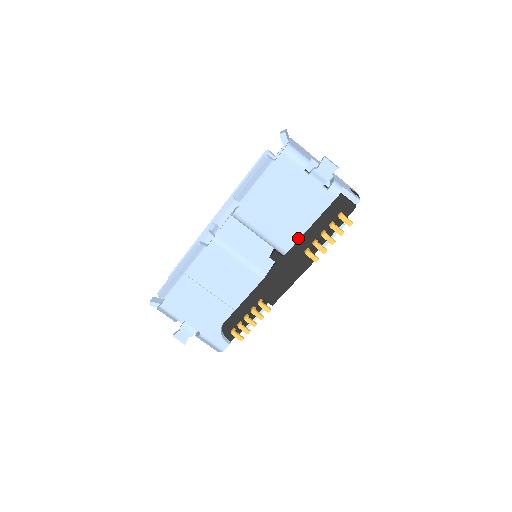
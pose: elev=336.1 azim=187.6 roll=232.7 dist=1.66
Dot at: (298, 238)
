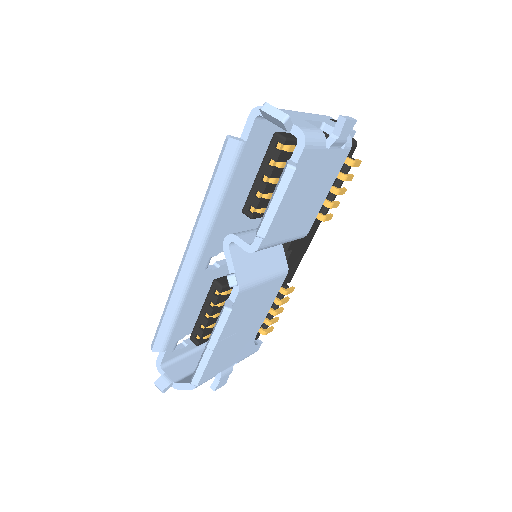
Dot at: occluded
